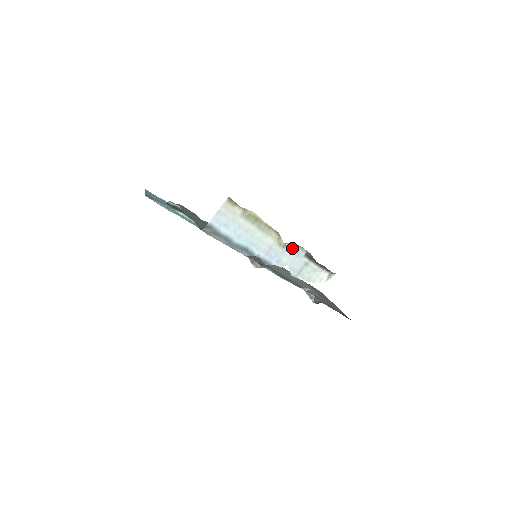
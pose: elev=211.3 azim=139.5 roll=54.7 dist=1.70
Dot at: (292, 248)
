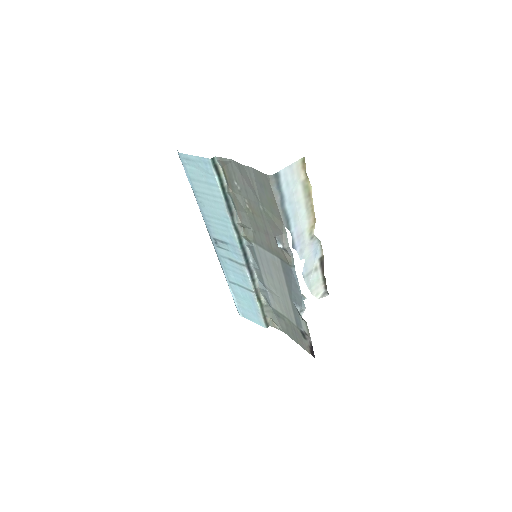
Dot at: (315, 244)
